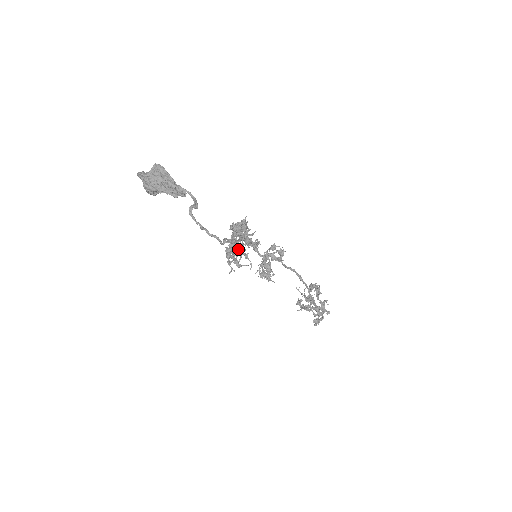
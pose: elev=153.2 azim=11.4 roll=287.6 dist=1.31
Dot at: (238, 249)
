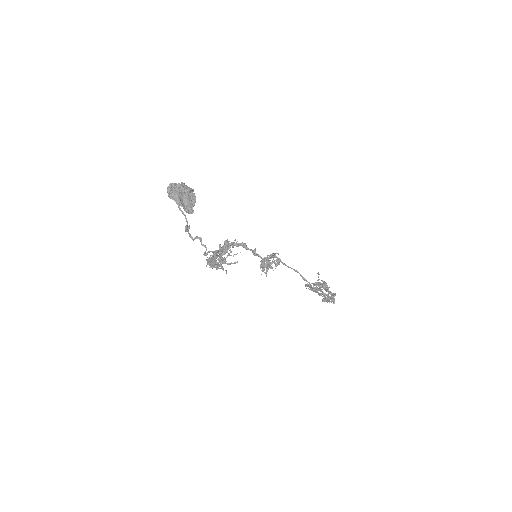
Dot at: (210, 265)
